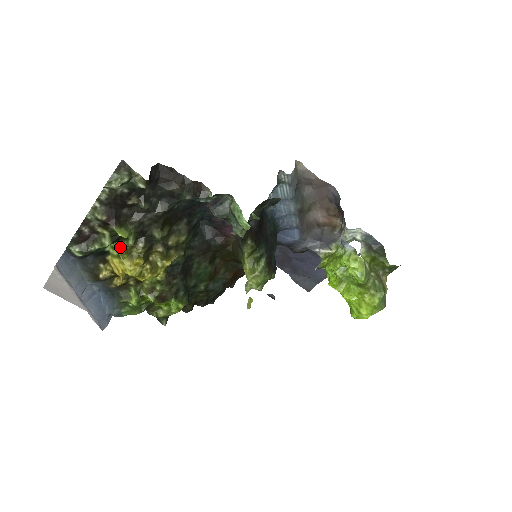
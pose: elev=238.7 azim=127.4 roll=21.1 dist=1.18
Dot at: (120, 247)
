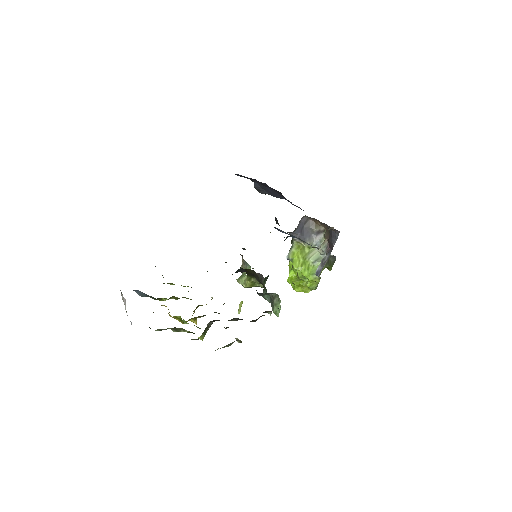
Dot at: occluded
